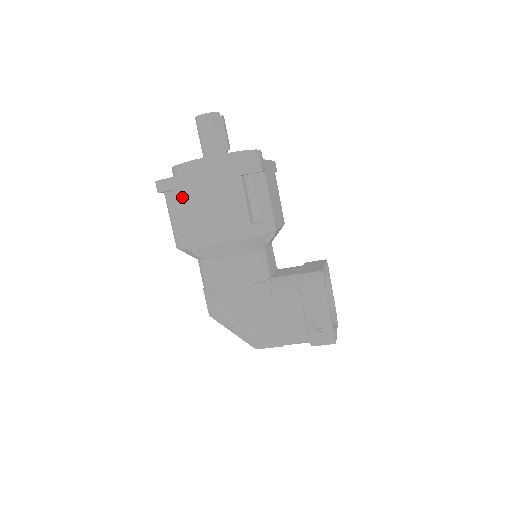
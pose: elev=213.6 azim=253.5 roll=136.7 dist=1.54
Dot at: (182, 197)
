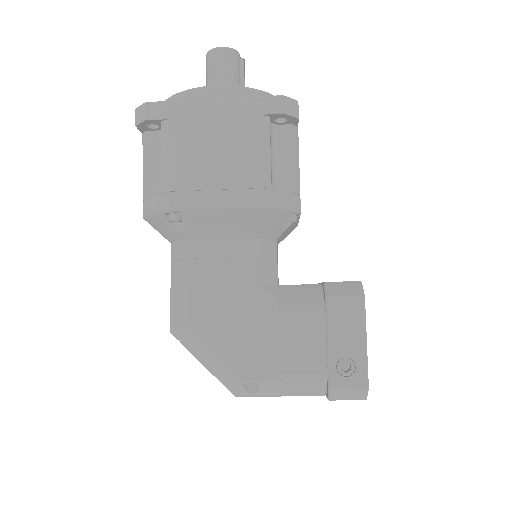
Dot at: (174, 132)
